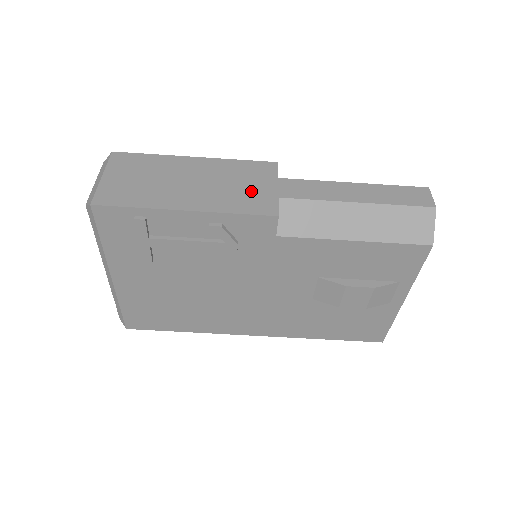
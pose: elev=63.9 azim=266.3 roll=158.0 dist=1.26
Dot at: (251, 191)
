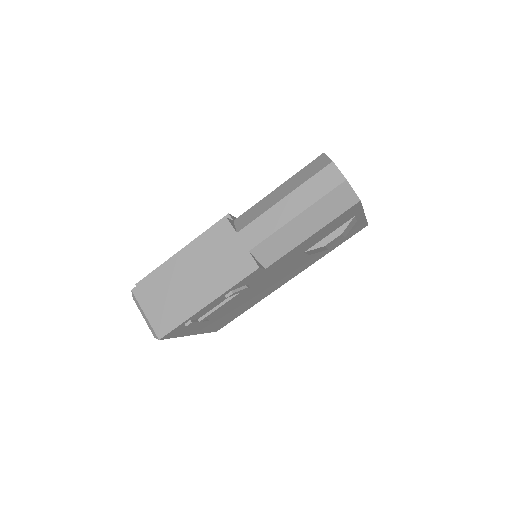
Dot at: (230, 259)
